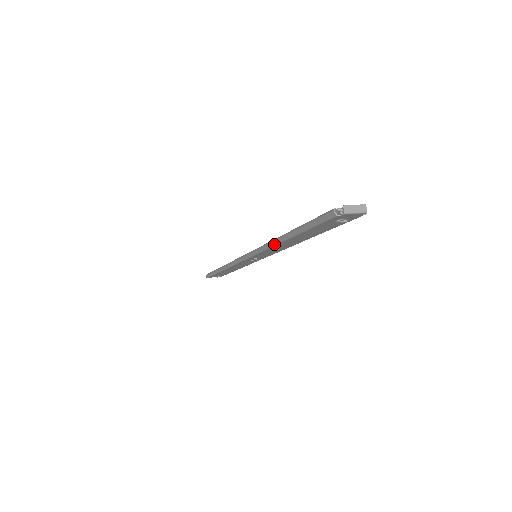
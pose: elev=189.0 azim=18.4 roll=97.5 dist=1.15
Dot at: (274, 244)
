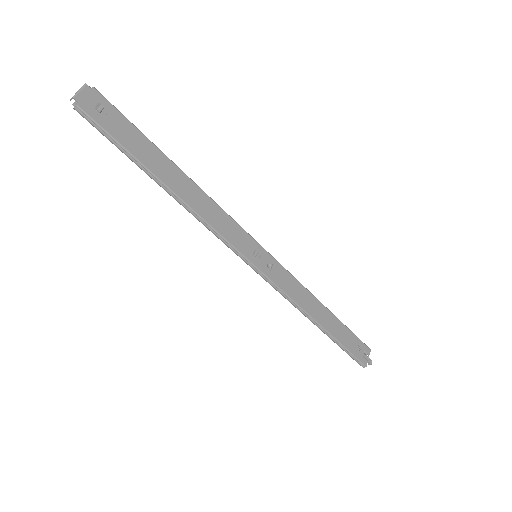
Dot at: (186, 206)
